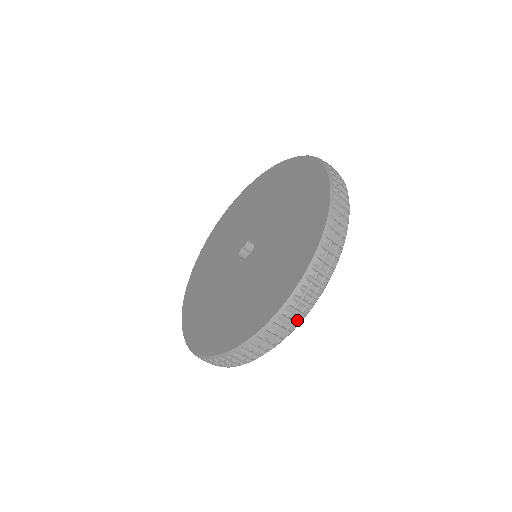
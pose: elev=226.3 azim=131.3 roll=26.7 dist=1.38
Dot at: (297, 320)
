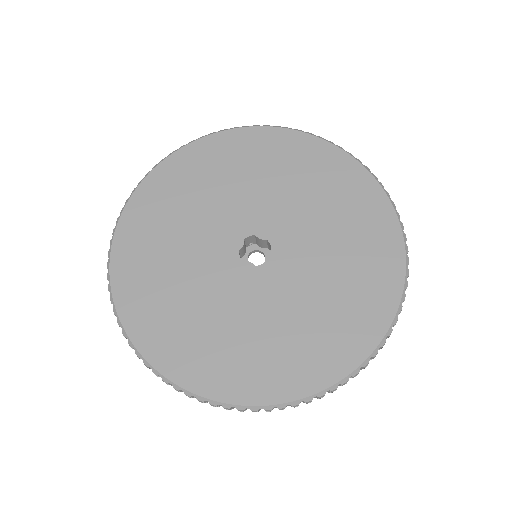
Dot at: occluded
